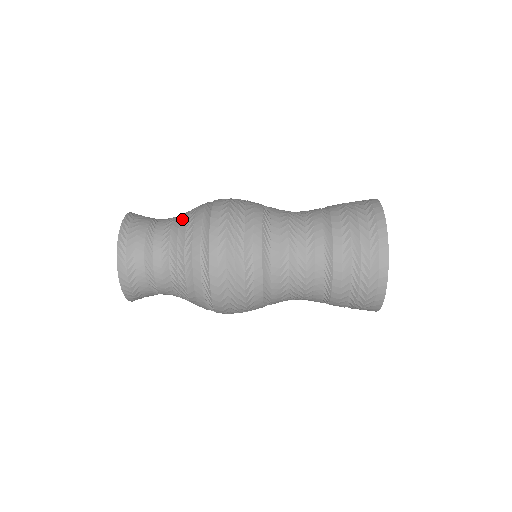
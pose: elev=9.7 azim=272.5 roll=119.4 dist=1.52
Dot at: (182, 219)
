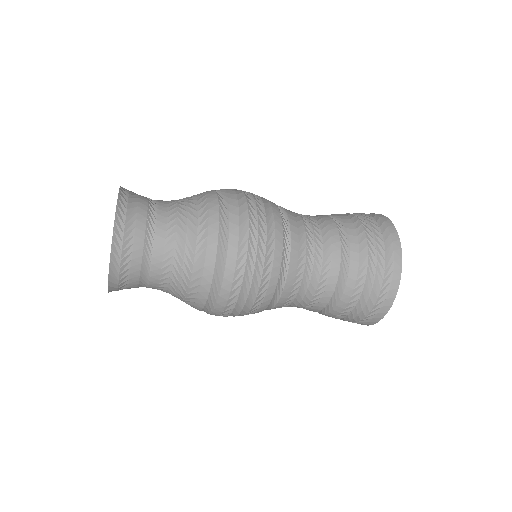
Dot at: (190, 213)
